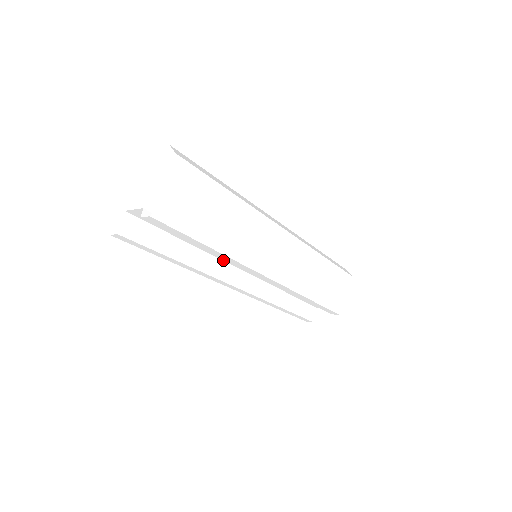
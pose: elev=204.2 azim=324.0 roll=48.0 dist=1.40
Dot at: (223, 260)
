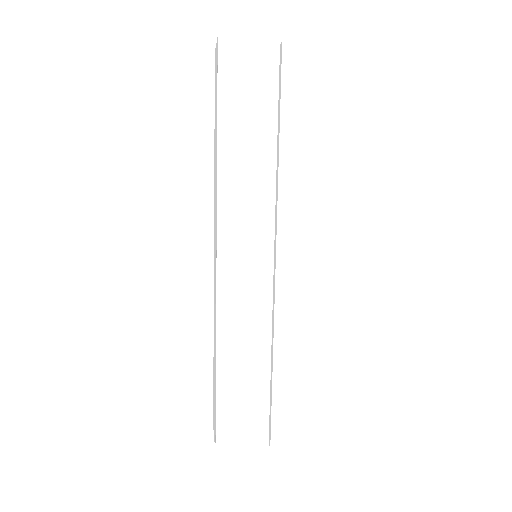
Dot at: occluded
